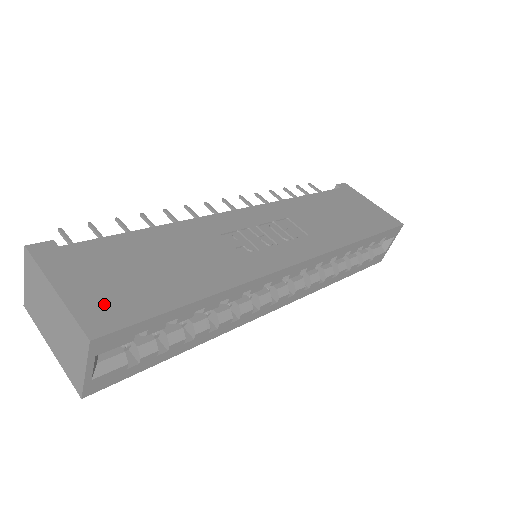
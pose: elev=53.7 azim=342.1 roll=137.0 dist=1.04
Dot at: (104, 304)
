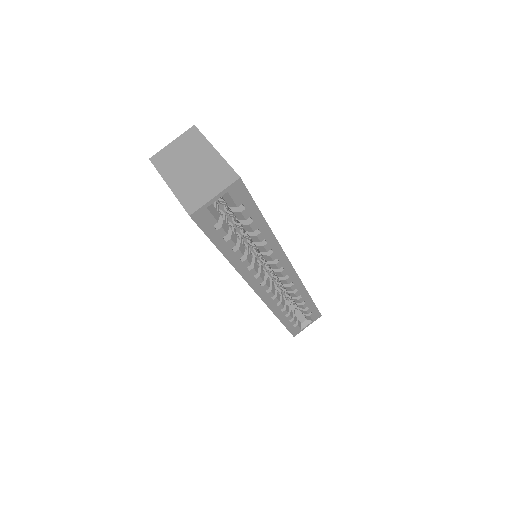
Dot at: occluded
